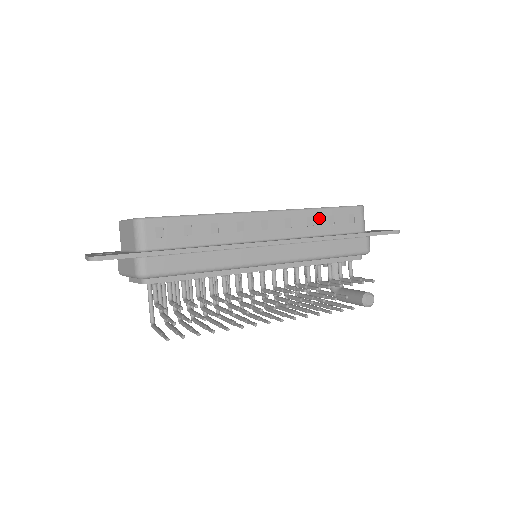
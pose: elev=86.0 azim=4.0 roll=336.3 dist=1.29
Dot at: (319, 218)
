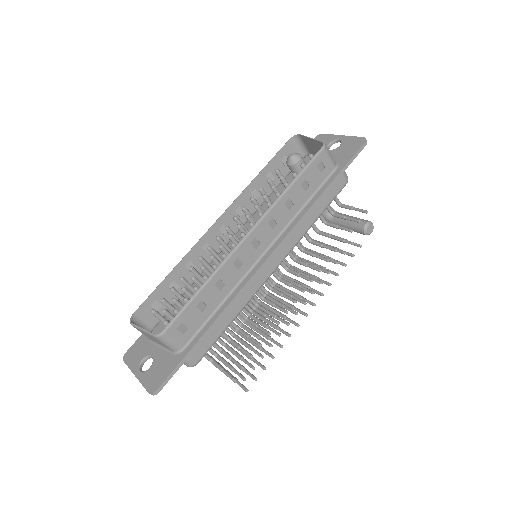
Dot at: (295, 194)
